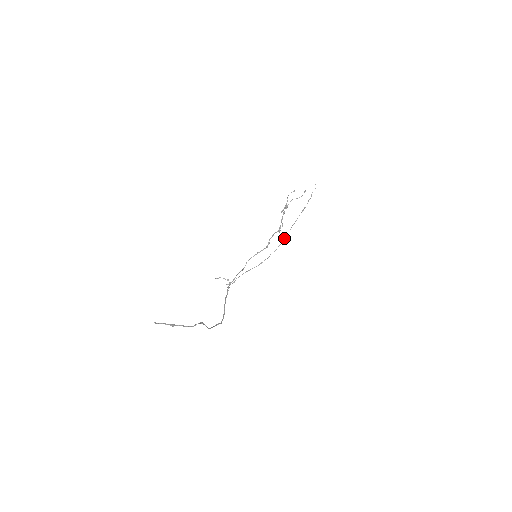
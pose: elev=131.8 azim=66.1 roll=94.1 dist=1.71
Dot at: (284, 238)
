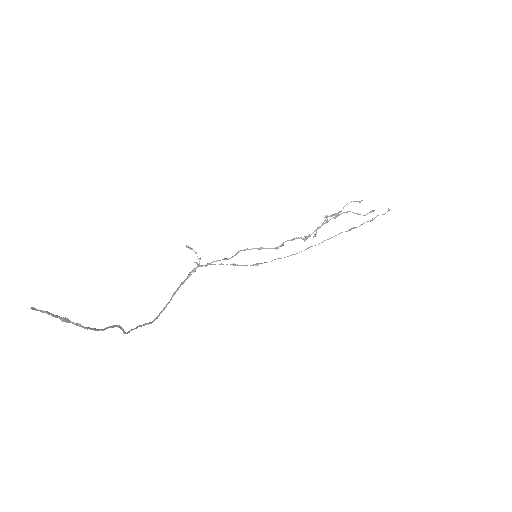
Dot at: (305, 249)
